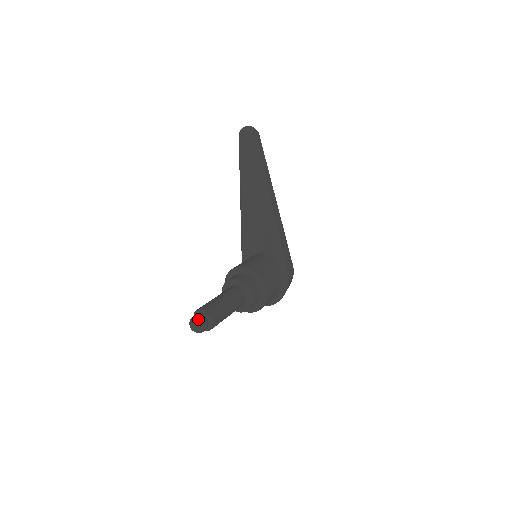
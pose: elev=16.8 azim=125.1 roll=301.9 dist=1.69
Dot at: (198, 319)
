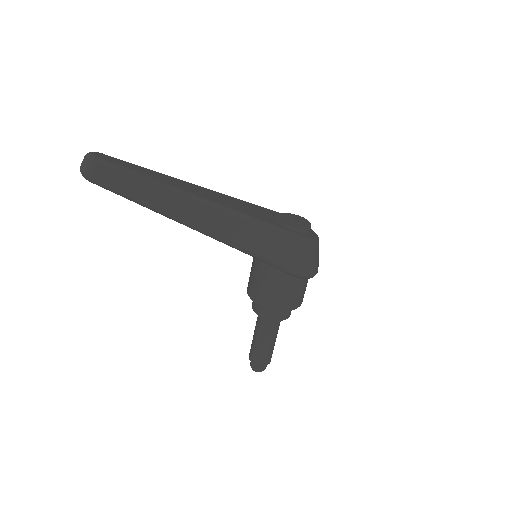
Dot at: (253, 370)
